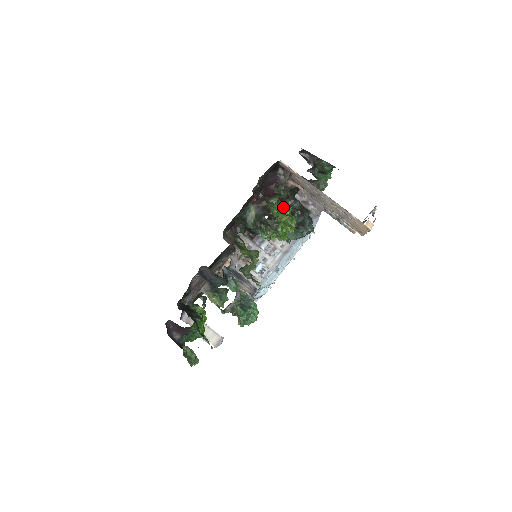
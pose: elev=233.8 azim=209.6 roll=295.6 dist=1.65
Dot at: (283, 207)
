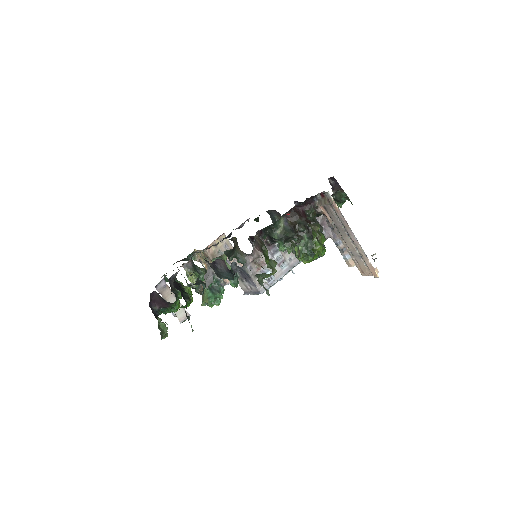
Dot at: (321, 237)
